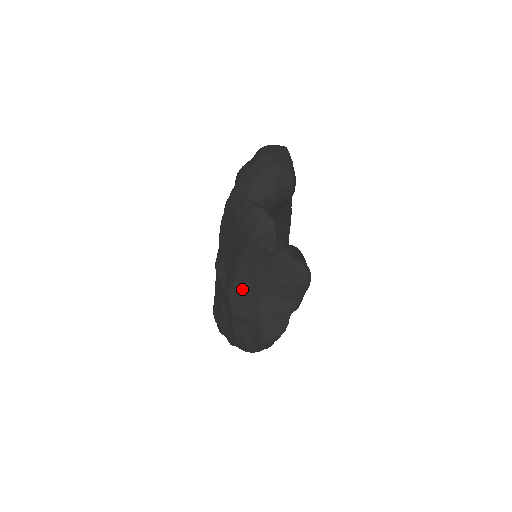
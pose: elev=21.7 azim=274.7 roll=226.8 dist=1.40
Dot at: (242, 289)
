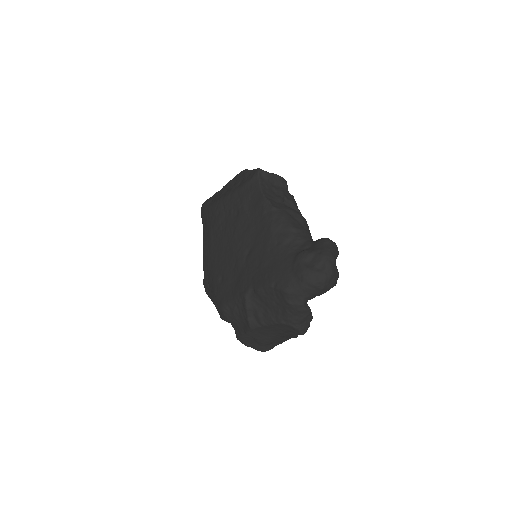
Dot at: (265, 330)
